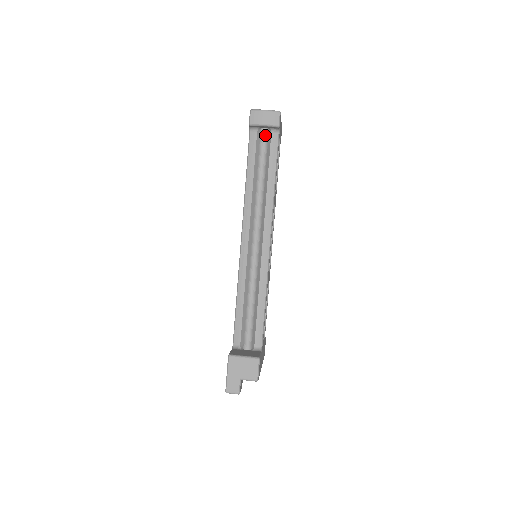
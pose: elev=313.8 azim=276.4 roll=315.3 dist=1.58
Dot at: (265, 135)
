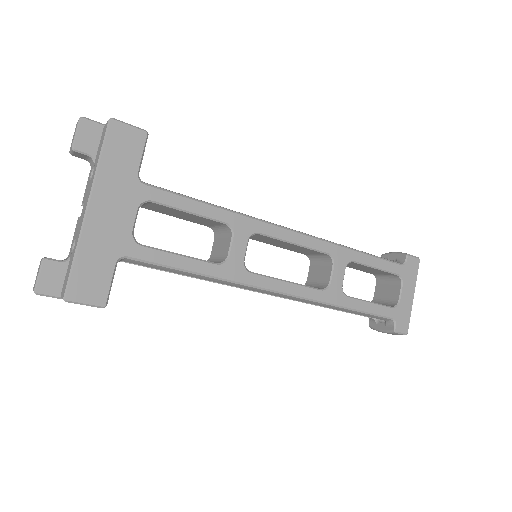
Dot at: occluded
